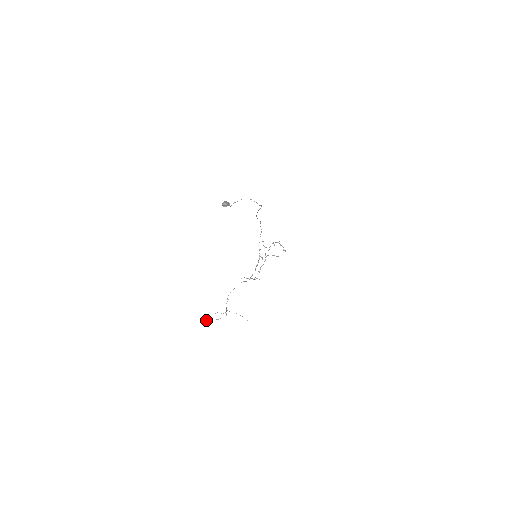
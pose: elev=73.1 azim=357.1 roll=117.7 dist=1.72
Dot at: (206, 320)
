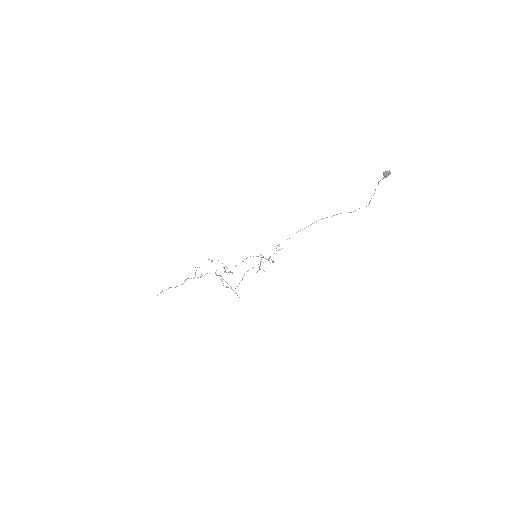
Dot at: occluded
